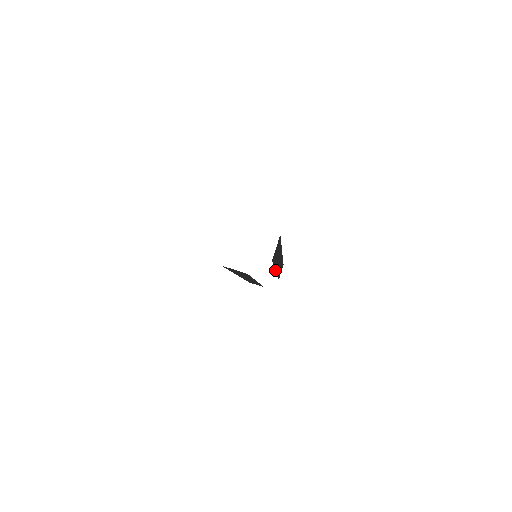
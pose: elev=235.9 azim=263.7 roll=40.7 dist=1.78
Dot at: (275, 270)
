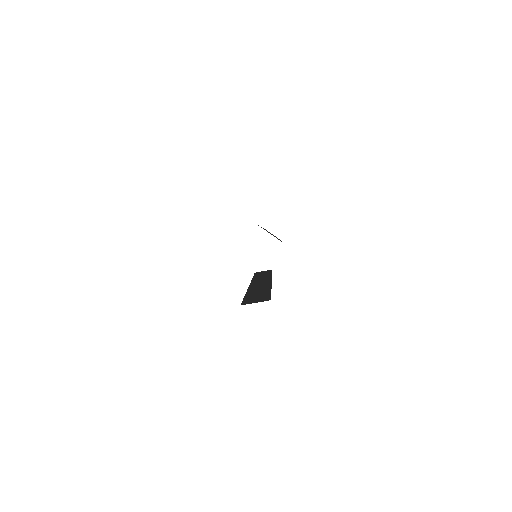
Dot at: occluded
